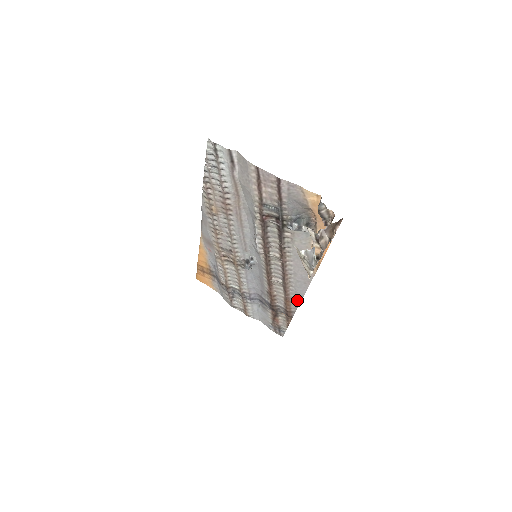
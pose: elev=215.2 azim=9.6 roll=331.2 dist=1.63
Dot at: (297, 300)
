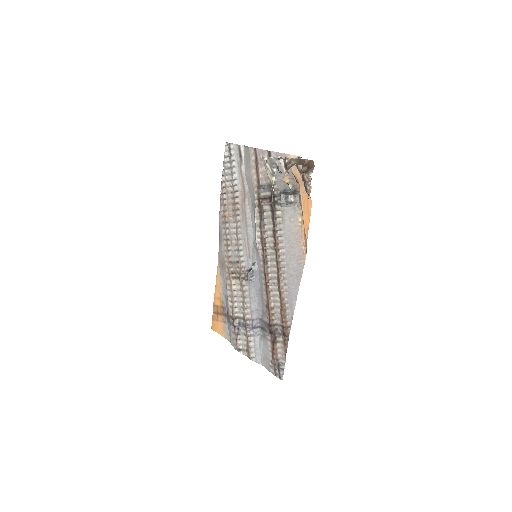
Dot at: (291, 305)
